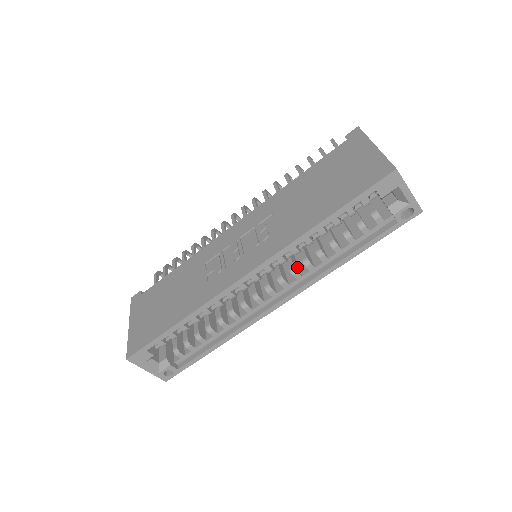
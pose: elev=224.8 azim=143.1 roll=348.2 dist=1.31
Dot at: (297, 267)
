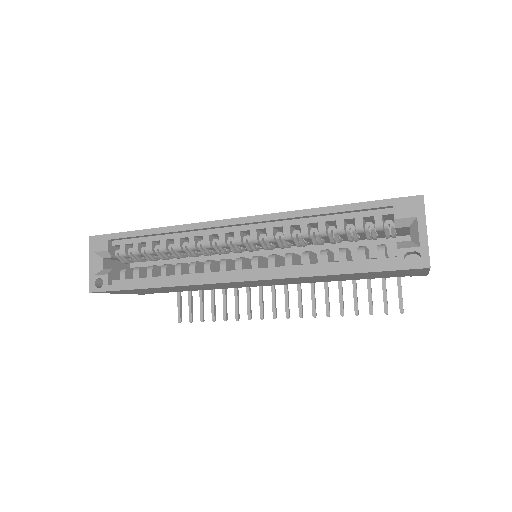
Dot at: (278, 263)
